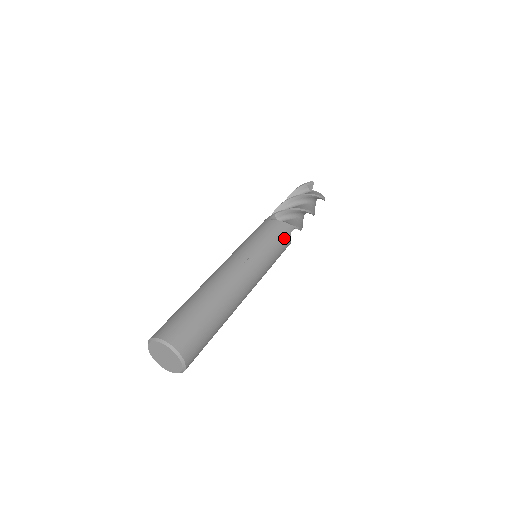
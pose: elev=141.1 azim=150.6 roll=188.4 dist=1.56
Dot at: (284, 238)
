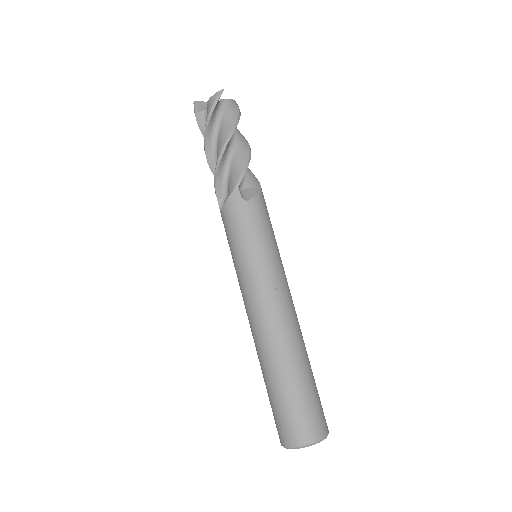
Dot at: (268, 214)
